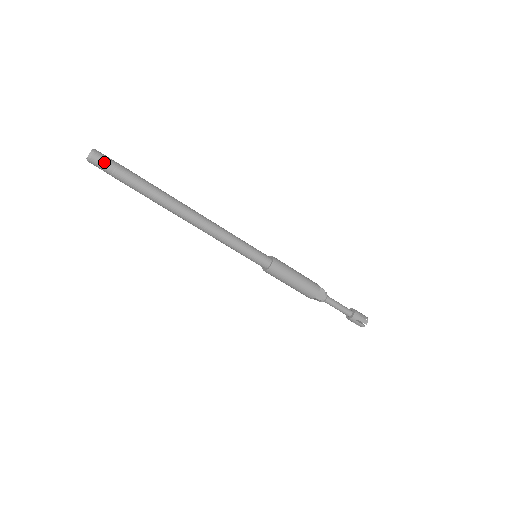
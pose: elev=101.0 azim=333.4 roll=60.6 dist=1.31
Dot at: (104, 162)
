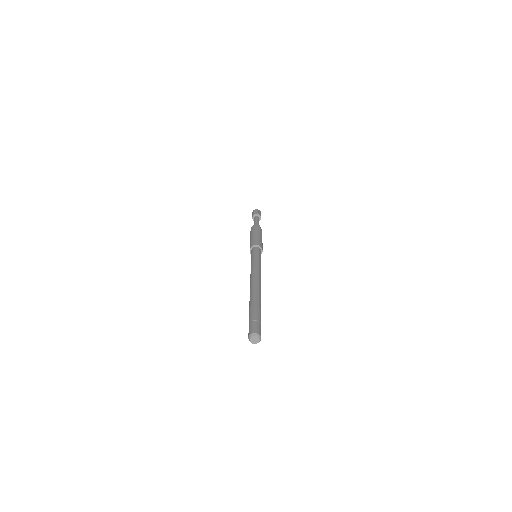
Dot at: occluded
